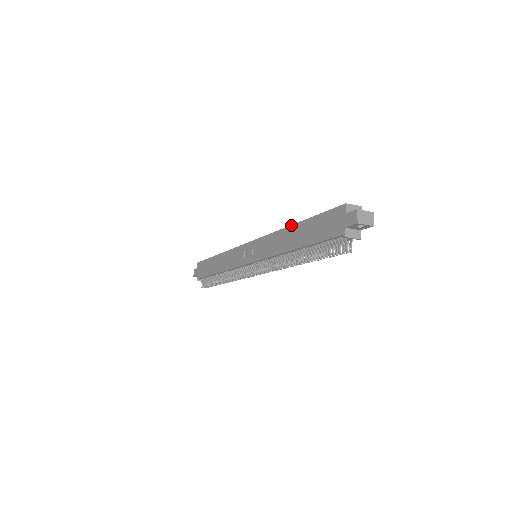
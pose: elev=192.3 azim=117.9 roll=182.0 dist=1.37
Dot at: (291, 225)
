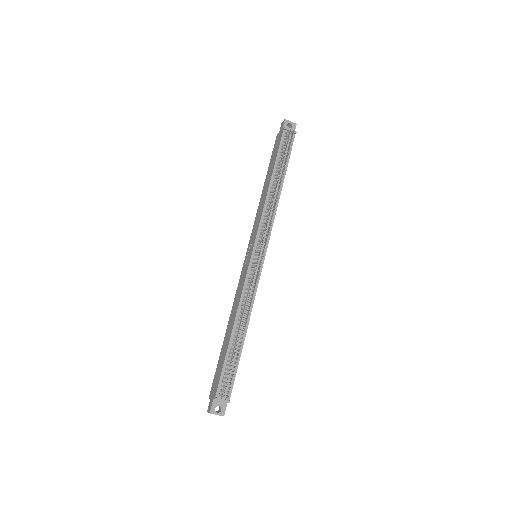
Dot at: (262, 190)
